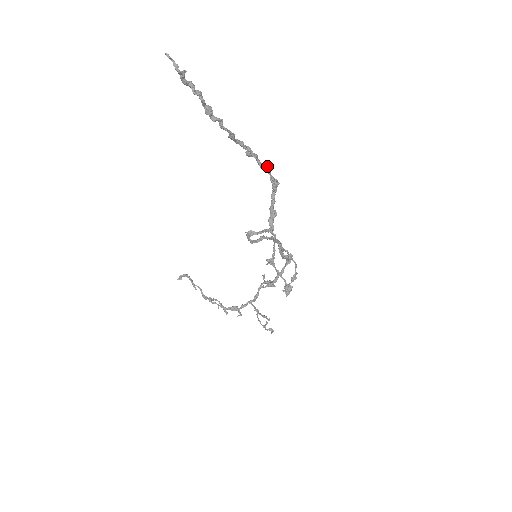
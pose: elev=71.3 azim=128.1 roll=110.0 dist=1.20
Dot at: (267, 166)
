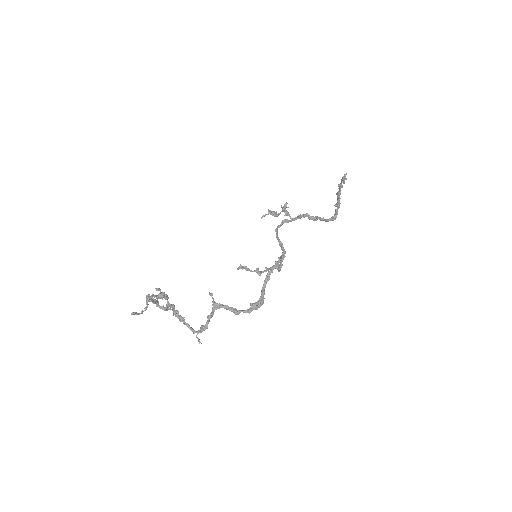
Dot at: occluded
